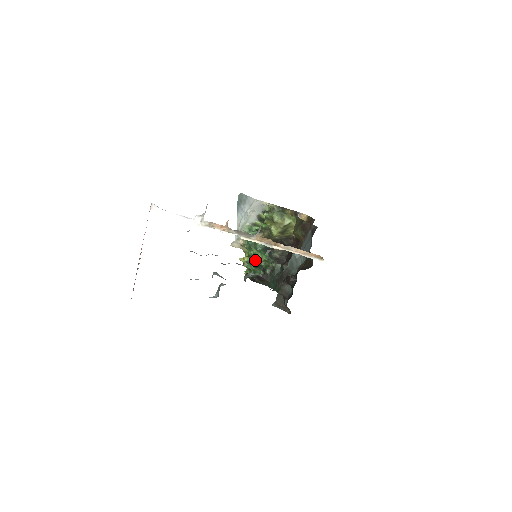
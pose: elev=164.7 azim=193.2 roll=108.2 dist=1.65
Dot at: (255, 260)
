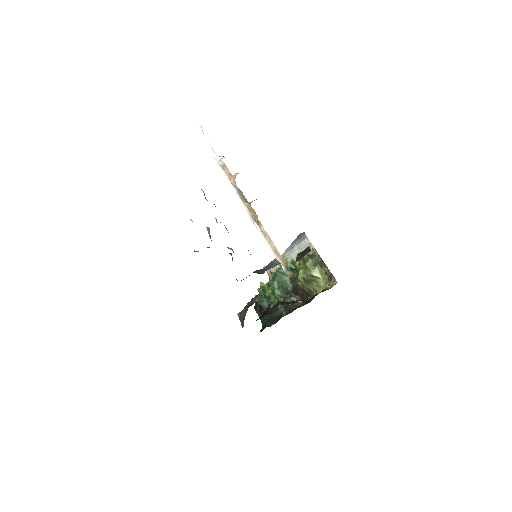
Dot at: (269, 290)
